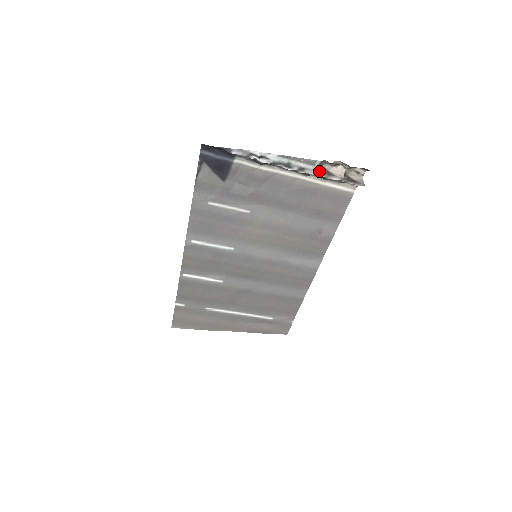
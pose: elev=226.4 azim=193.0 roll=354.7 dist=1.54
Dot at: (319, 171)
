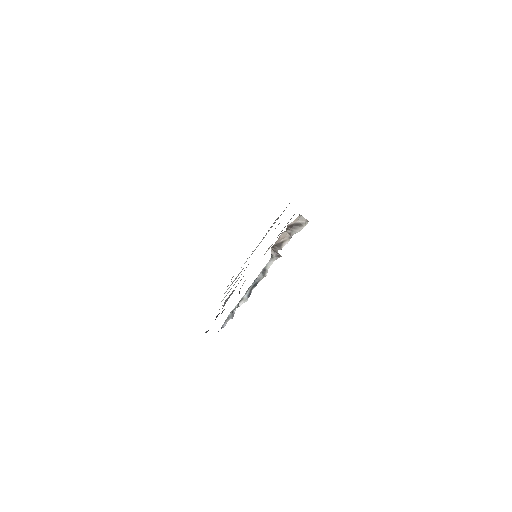
Dot at: (274, 256)
